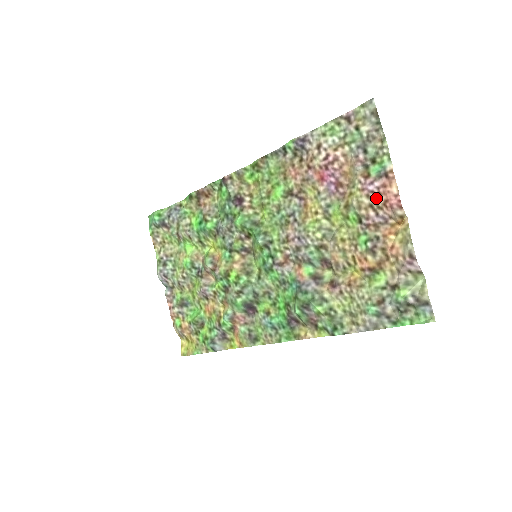
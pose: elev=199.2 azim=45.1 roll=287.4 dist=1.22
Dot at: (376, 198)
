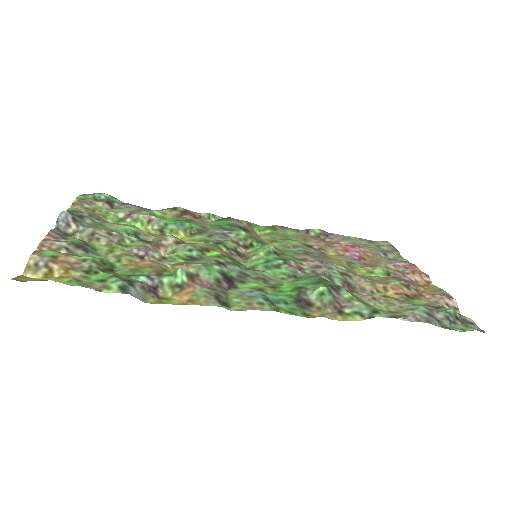
Dot at: (403, 269)
